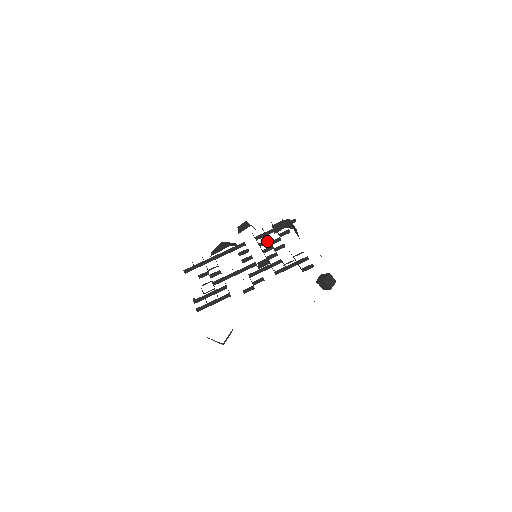
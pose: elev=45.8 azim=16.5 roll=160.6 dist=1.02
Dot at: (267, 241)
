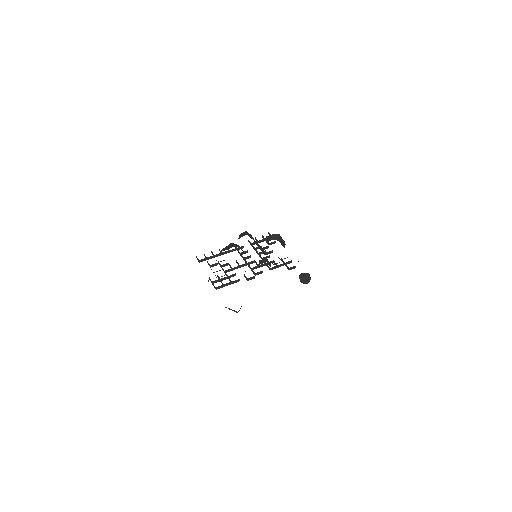
Dot at: occluded
